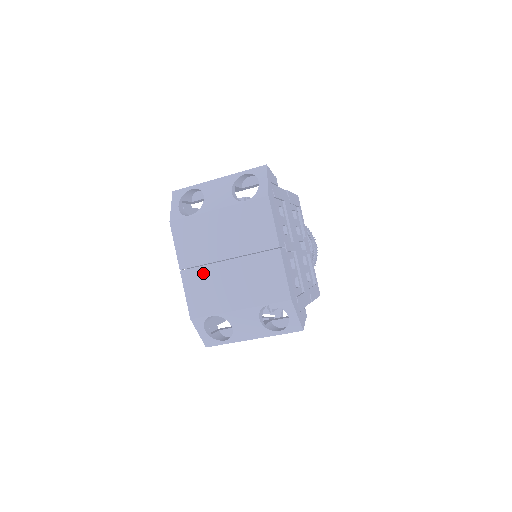
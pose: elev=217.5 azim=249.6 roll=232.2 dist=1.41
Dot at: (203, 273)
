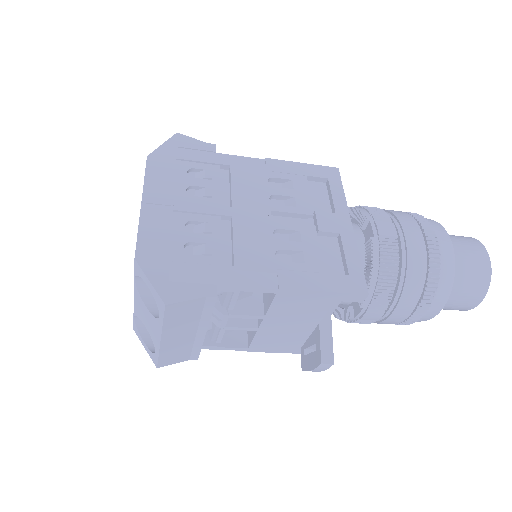
Dot at: occluded
